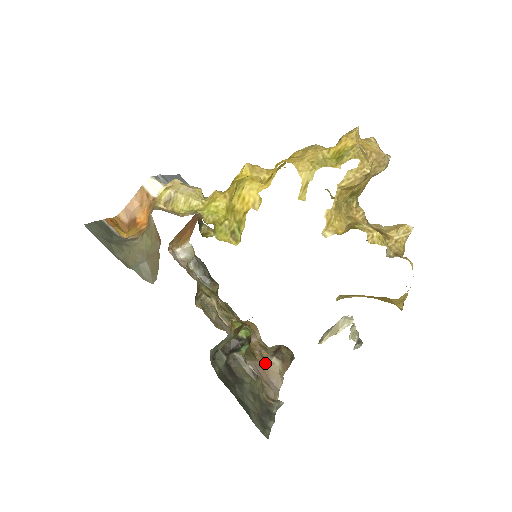
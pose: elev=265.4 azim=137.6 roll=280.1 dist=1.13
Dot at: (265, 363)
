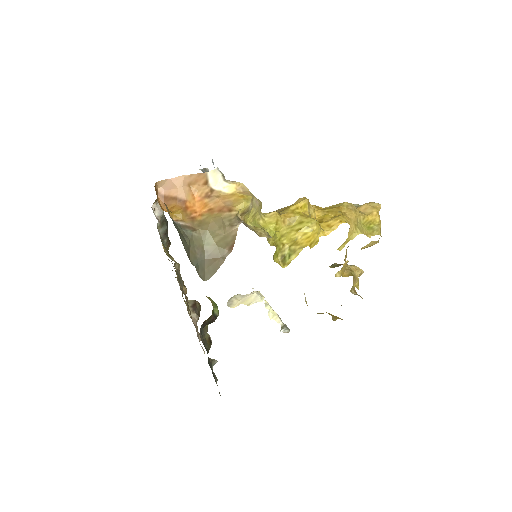
Dot at: (192, 320)
